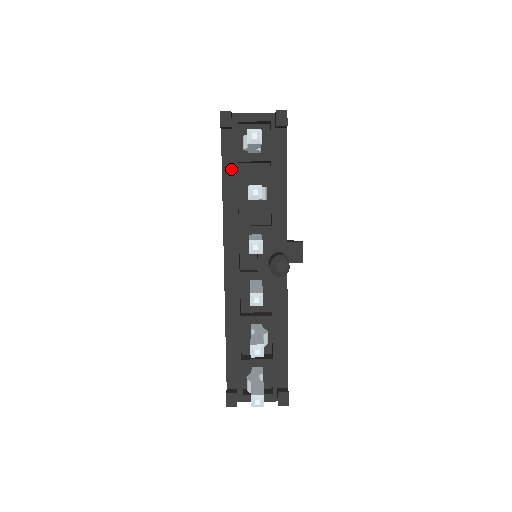
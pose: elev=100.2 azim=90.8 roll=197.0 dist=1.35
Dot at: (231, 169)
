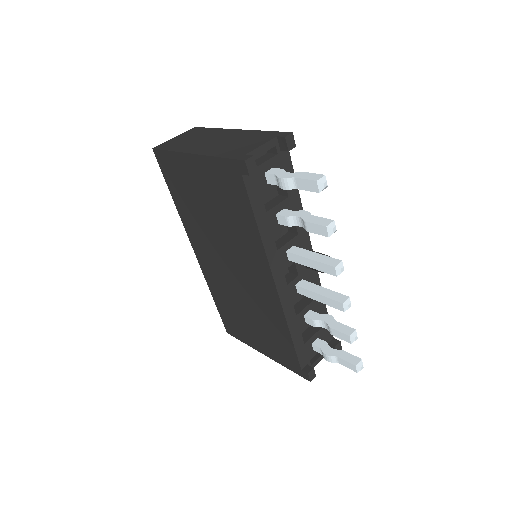
Dot at: (259, 206)
